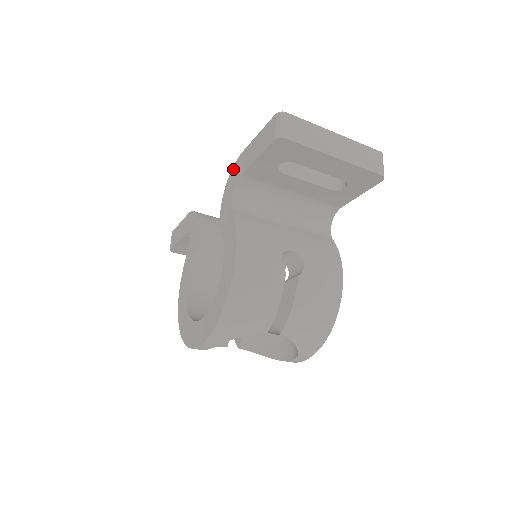
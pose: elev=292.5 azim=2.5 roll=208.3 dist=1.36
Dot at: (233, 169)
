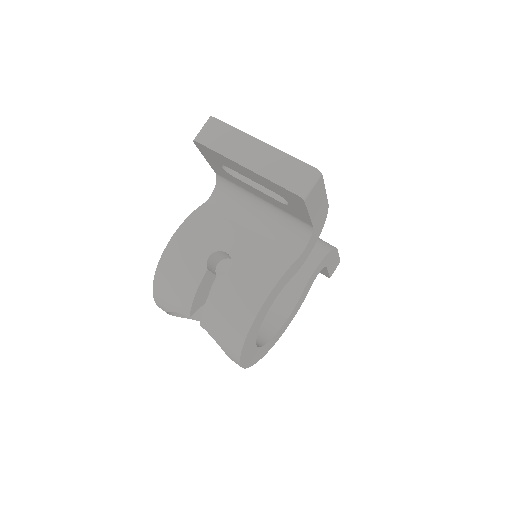
Dot at: occluded
